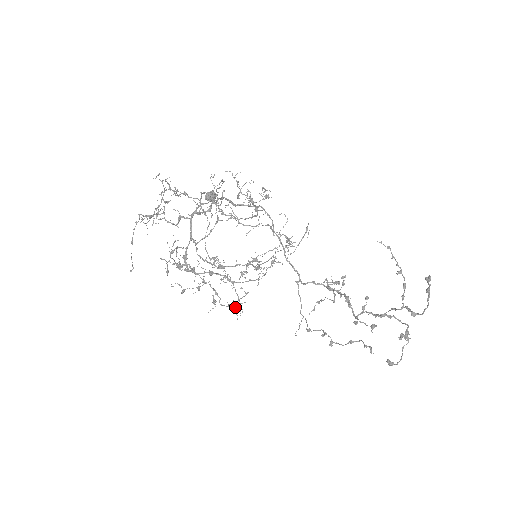
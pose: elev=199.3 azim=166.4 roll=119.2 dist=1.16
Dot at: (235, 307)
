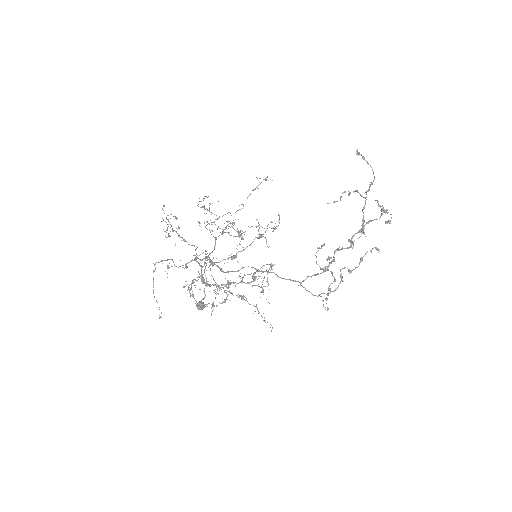
Dot at: (261, 291)
